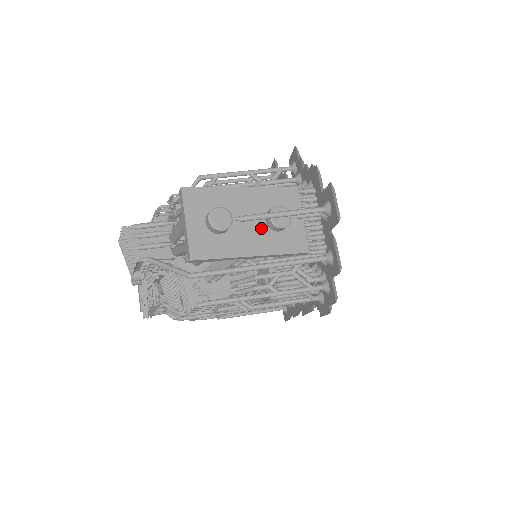
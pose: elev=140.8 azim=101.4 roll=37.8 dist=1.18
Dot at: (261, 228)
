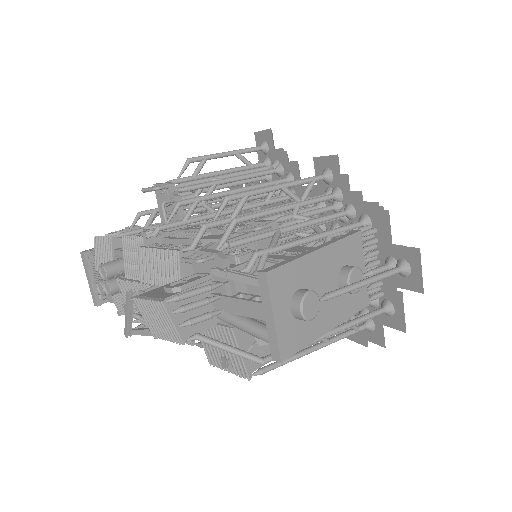
Dot at: occluded
